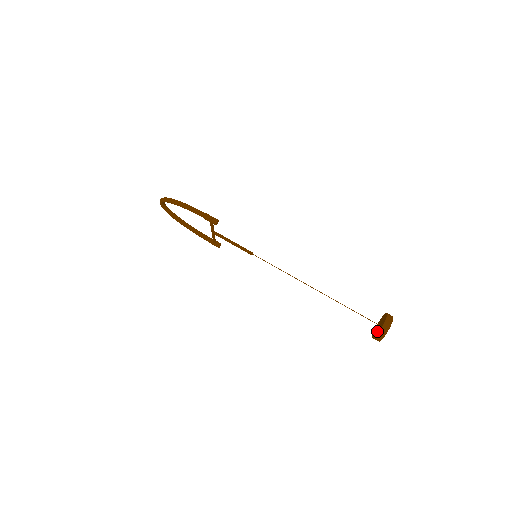
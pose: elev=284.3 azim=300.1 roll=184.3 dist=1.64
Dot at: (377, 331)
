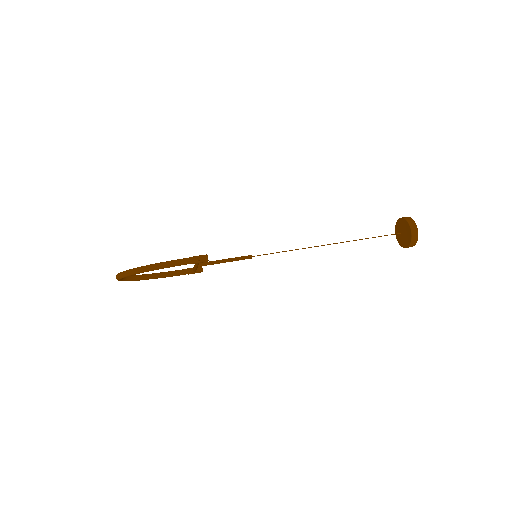
Dot at: (406, 240)
